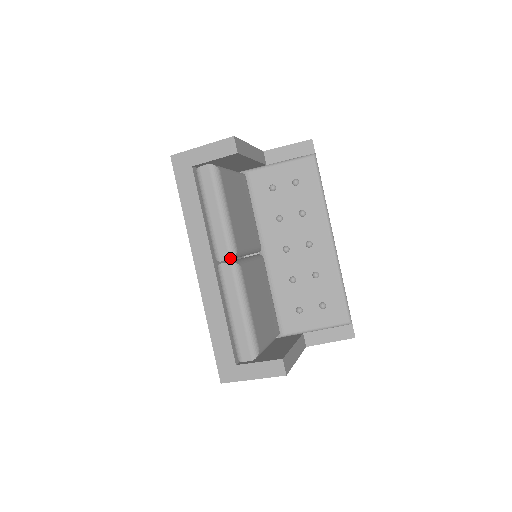
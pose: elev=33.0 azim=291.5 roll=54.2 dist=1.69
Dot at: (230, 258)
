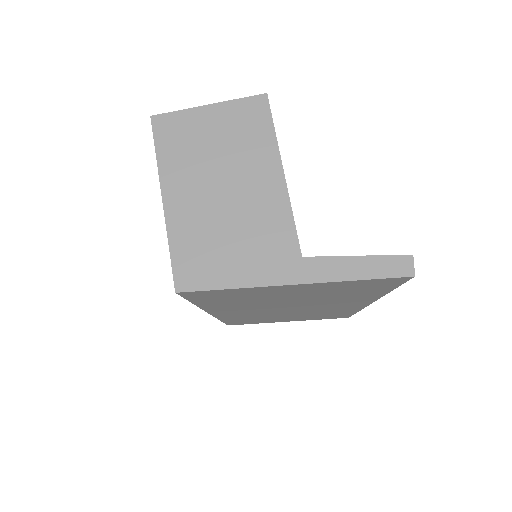
Dot at: occluded
